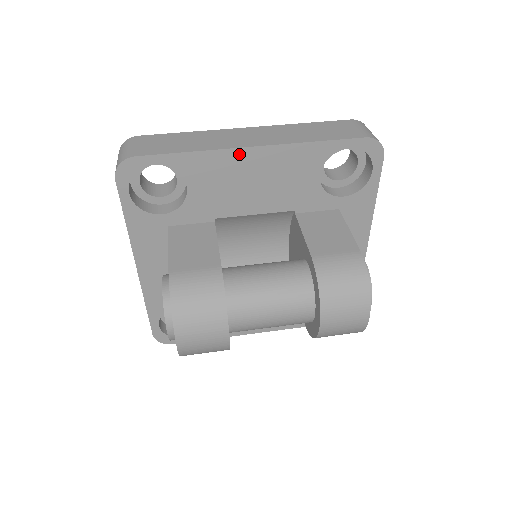
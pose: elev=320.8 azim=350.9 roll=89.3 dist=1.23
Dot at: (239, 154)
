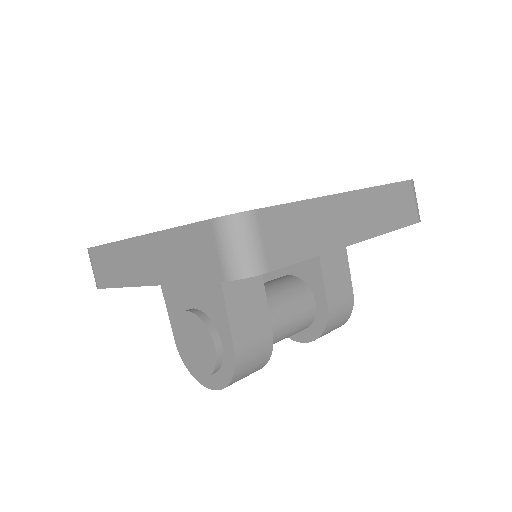
Dot at: occluded
